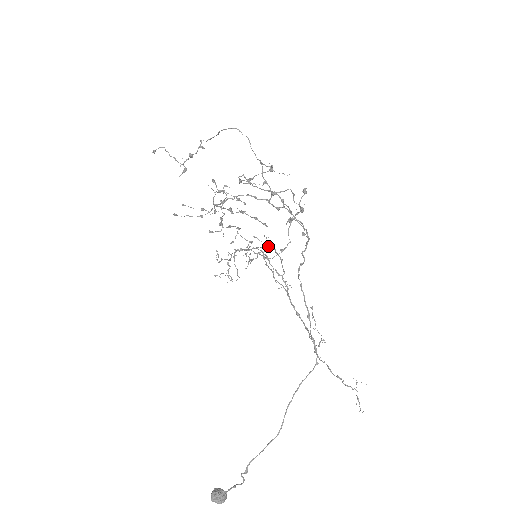
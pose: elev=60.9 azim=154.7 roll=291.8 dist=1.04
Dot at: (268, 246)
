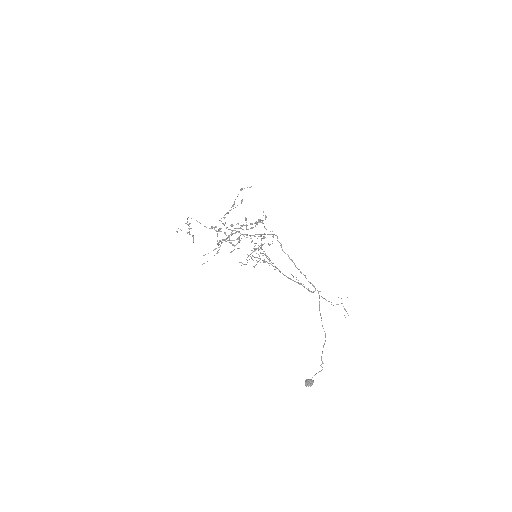
Dot at: (257, 248)
